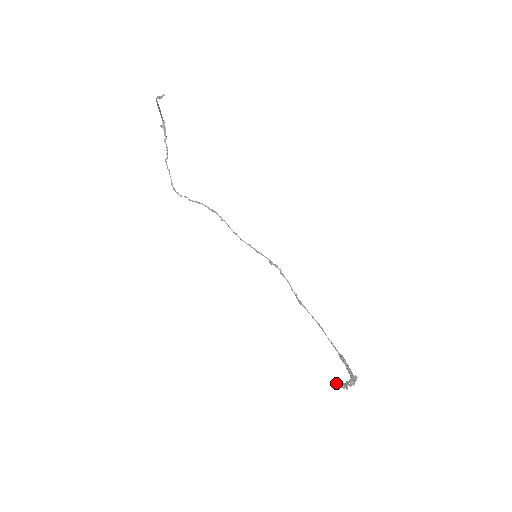
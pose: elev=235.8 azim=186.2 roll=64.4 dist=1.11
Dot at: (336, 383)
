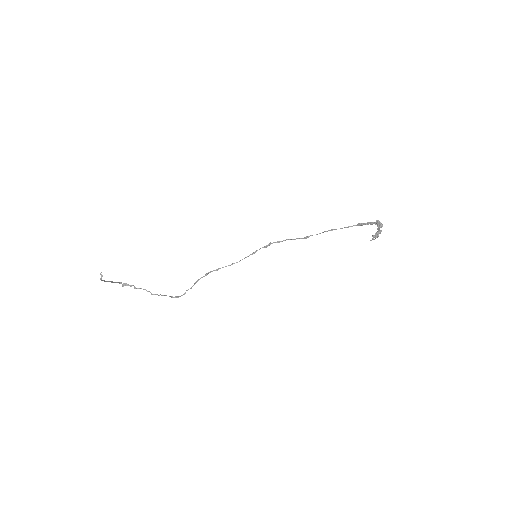
Dot at: (373, 238)
